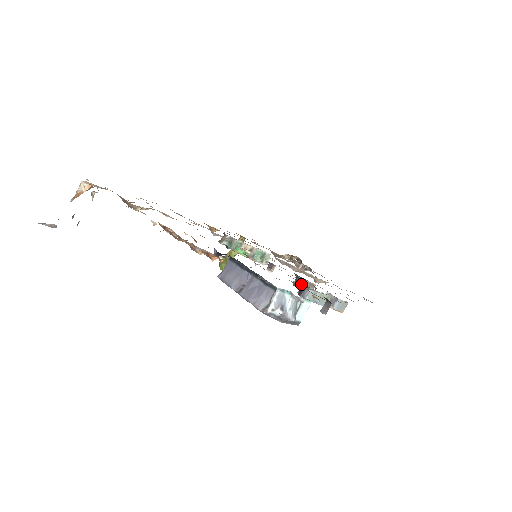
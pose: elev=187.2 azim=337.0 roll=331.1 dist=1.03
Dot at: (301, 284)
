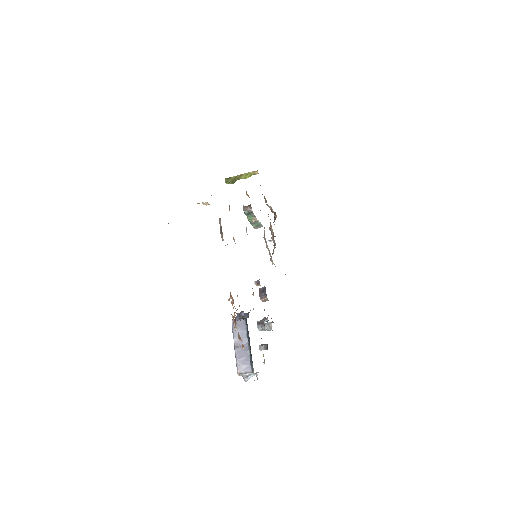
Dot at: occluded
